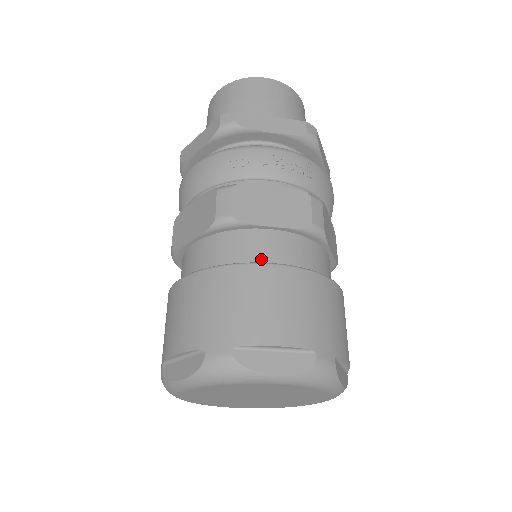
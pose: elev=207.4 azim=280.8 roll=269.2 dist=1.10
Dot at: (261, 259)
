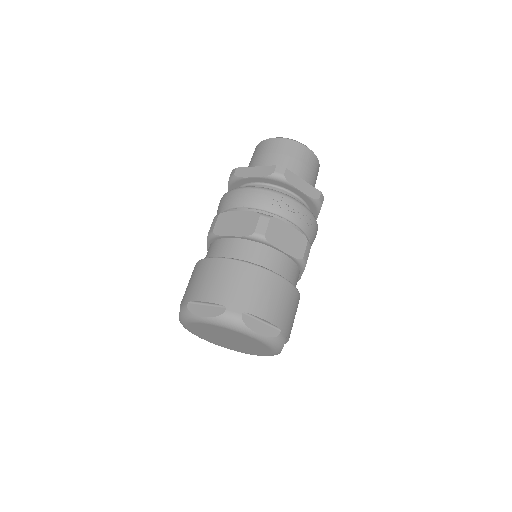
Dot at: (270, 268)
